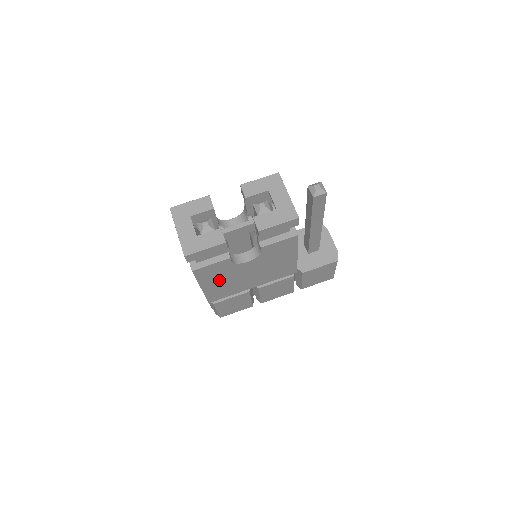
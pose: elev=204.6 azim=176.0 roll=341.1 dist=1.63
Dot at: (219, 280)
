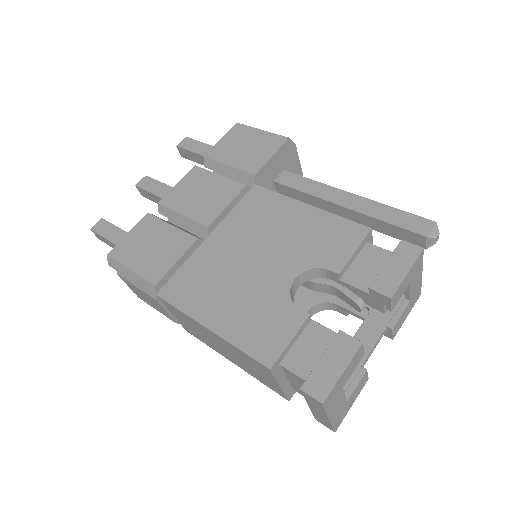
Dot at: occluded
